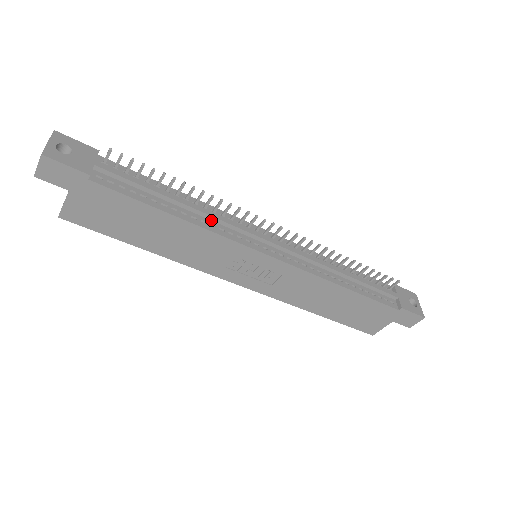
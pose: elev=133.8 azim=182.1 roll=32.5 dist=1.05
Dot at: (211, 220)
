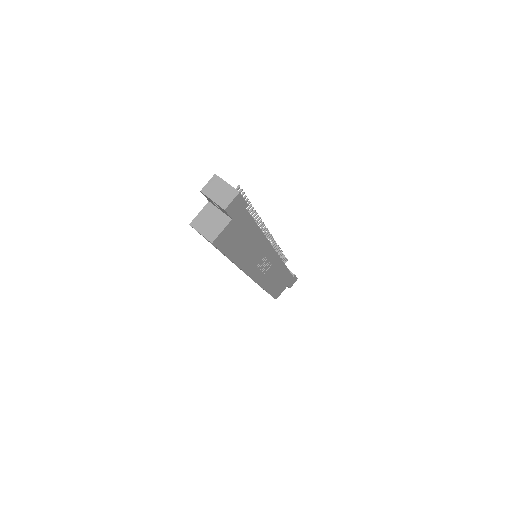
Dot at: occluded
